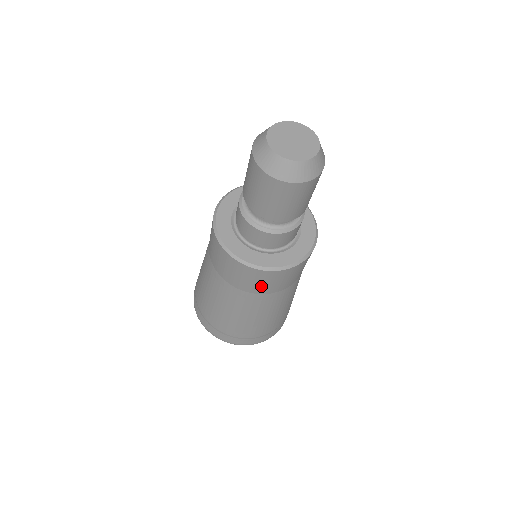
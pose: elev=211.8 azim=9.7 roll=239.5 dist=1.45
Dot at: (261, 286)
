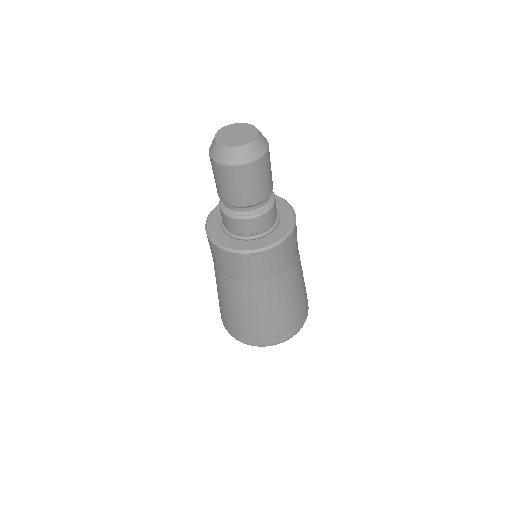
Dot at: (251, 272)
